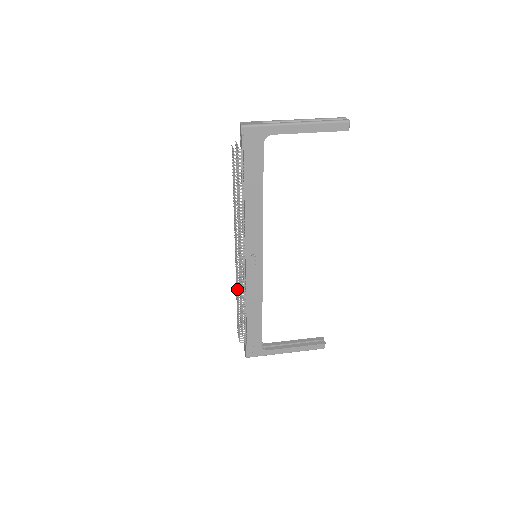
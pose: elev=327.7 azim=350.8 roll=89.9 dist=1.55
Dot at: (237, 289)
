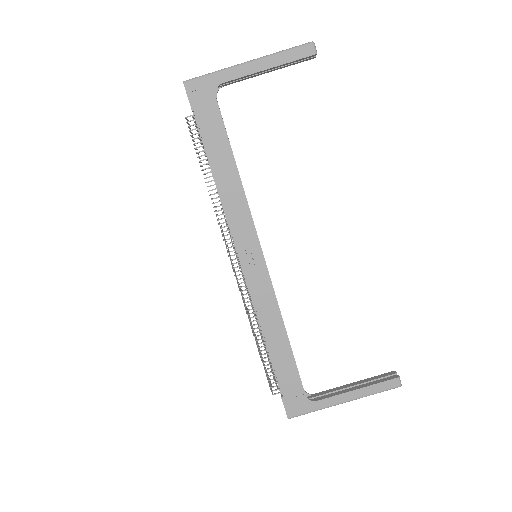
Dot at: (246, 311)
